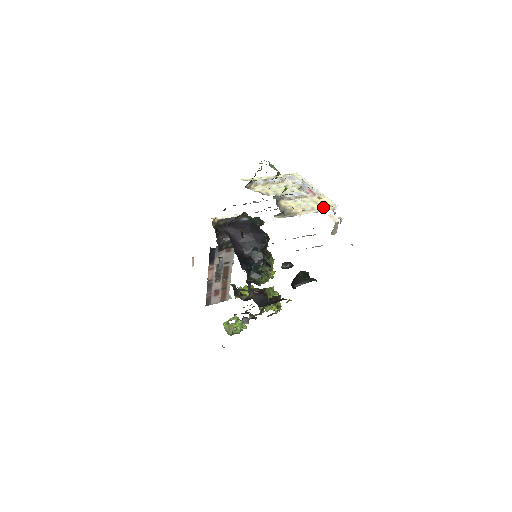
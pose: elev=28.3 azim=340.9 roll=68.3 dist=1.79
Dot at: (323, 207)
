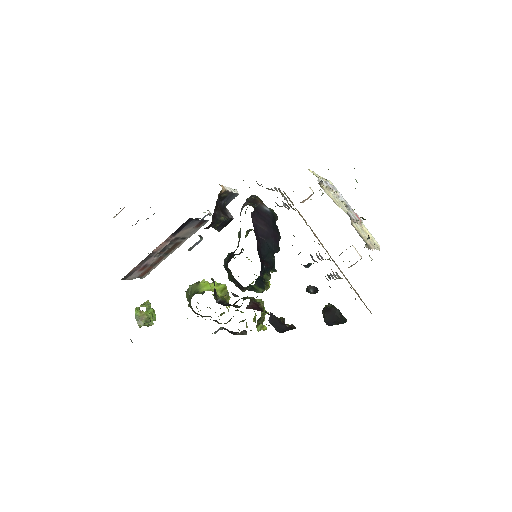
Dot at: occluded
